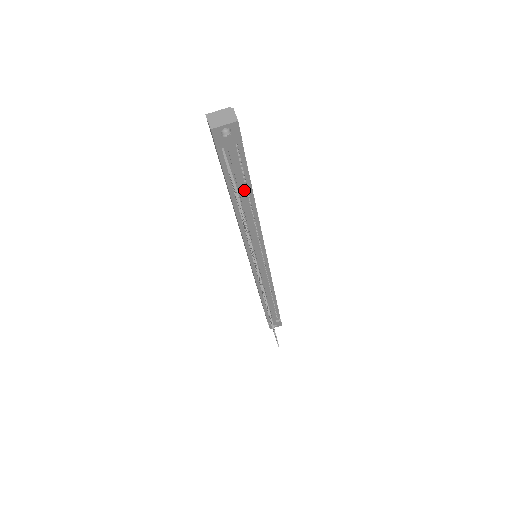
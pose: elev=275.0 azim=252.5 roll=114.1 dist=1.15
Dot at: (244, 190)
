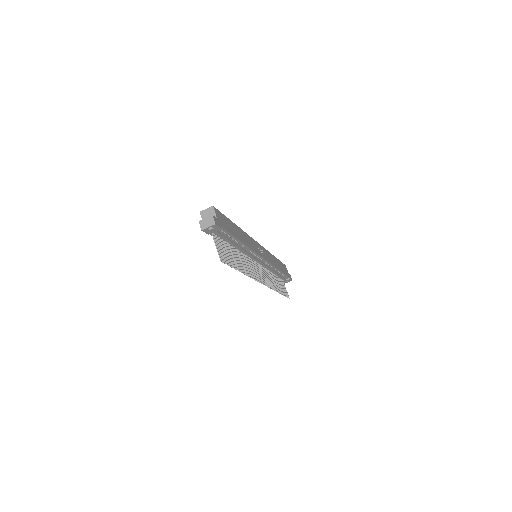
Dot at: (232, 240)
